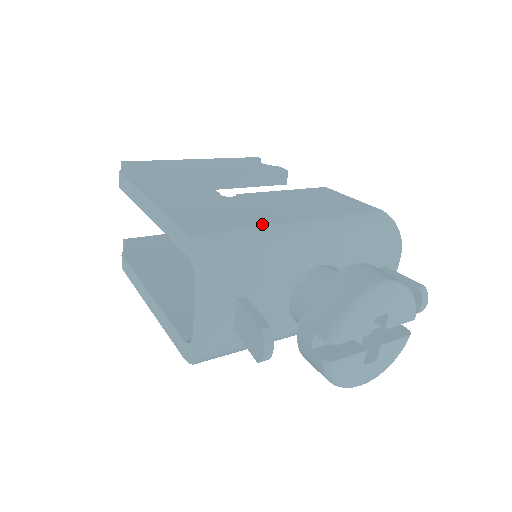
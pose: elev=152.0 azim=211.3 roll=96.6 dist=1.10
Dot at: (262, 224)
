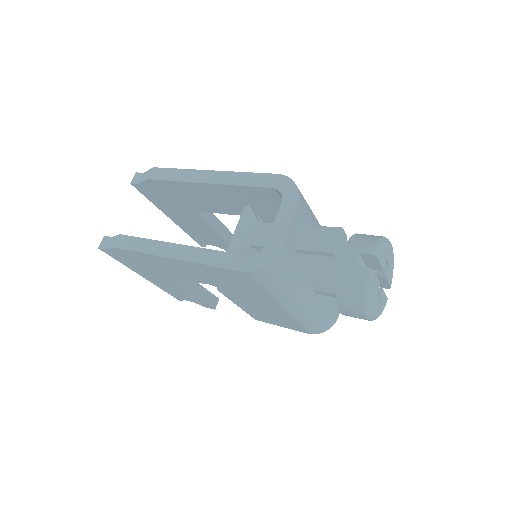
Dot at: occluded
